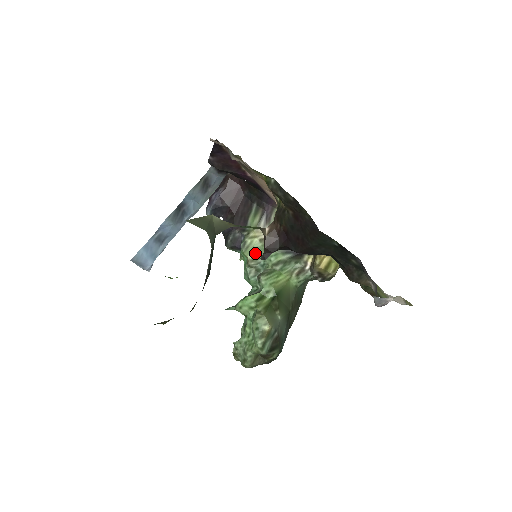
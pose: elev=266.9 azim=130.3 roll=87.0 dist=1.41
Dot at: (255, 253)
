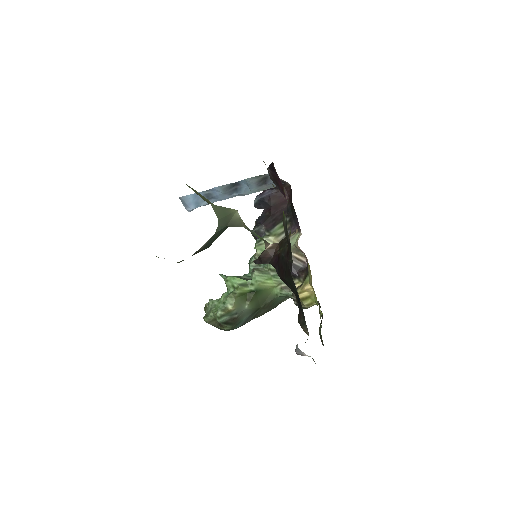
Dot at: occluded
